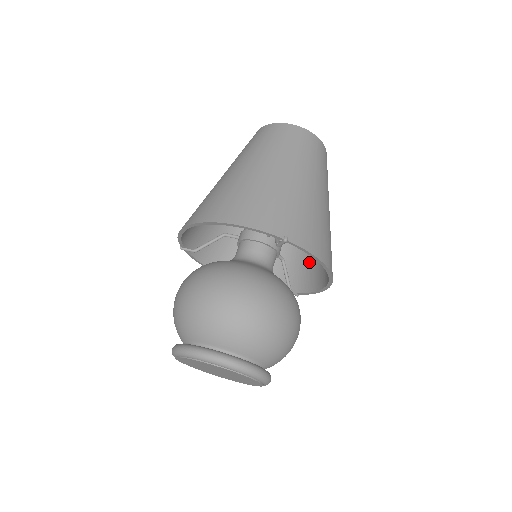
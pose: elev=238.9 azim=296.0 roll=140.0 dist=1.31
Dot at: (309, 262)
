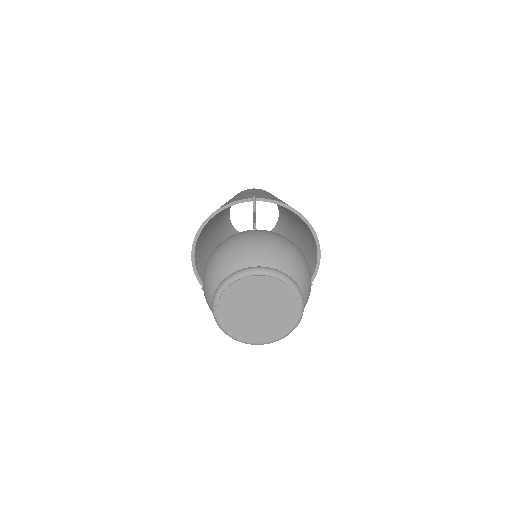
Dot at: occluded
